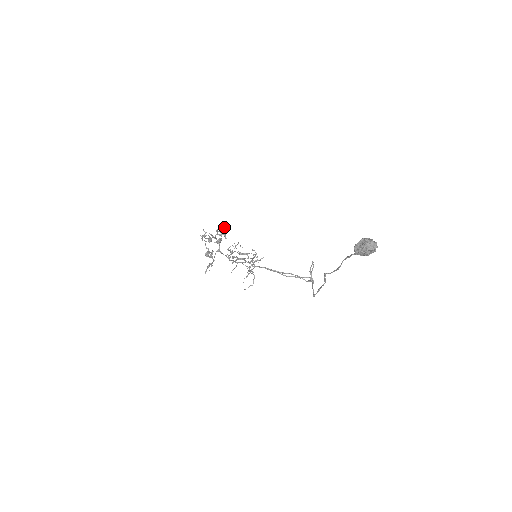
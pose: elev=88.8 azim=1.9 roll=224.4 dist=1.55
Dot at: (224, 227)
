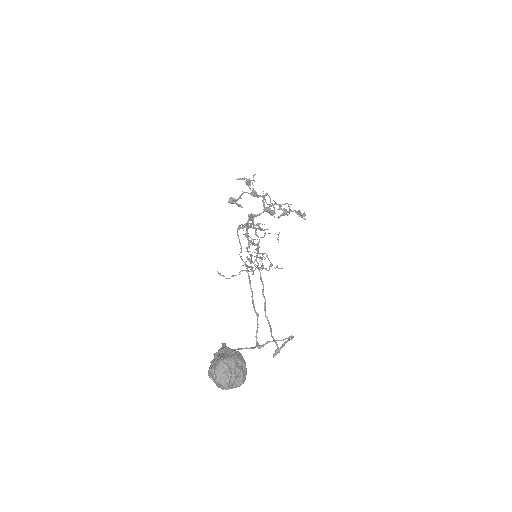
Dot at: (304, 213)
